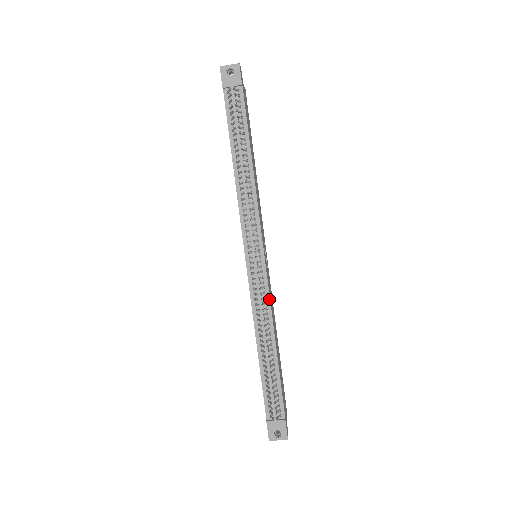
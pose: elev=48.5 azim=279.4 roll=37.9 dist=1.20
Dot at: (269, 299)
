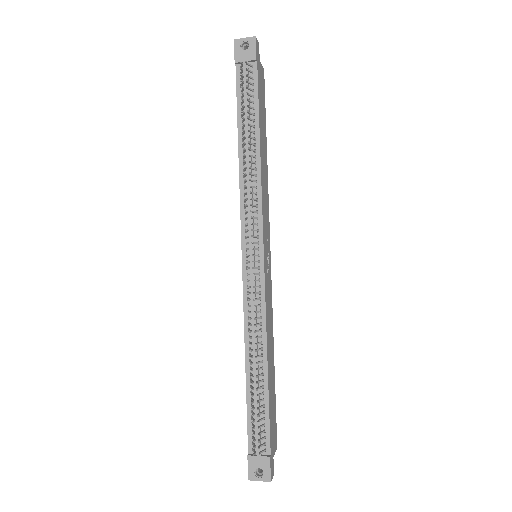
Dot at: (264, 307)
